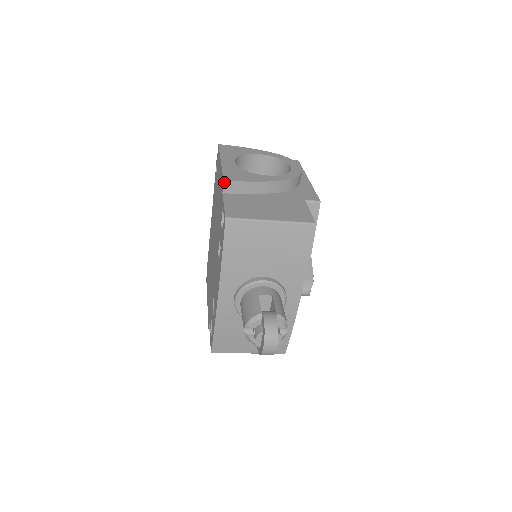
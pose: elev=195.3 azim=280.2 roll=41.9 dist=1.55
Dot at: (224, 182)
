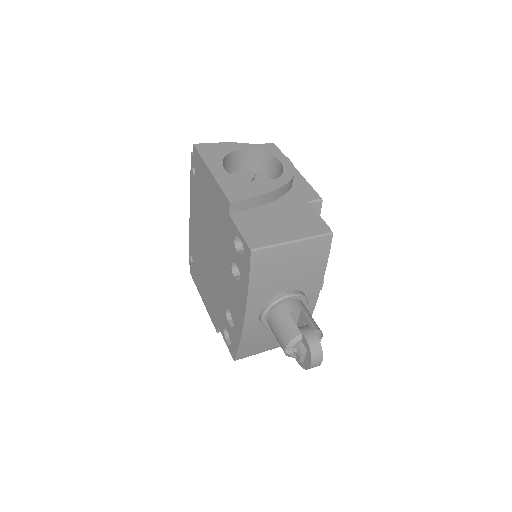
Dot at: (230, 204)
